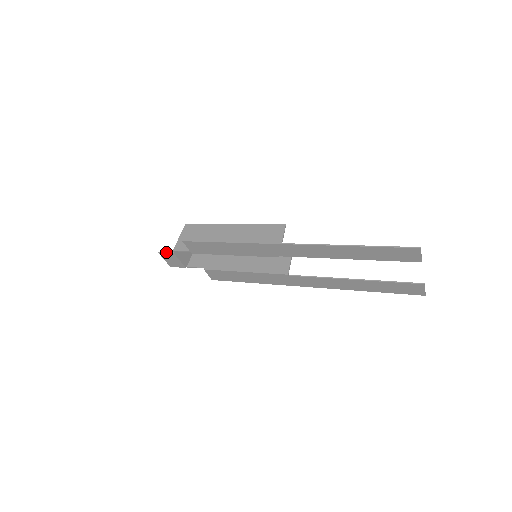
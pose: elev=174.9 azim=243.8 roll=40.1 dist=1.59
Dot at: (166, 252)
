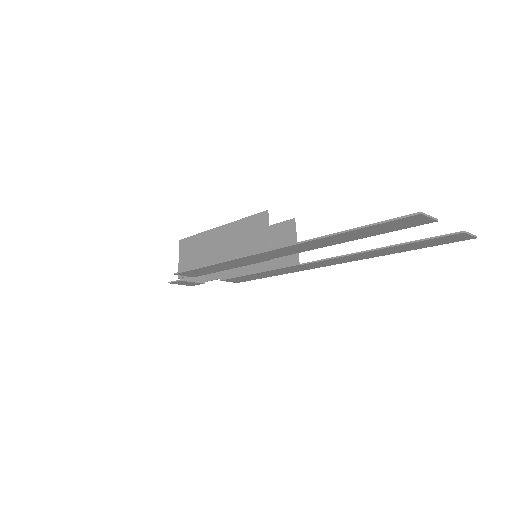
Dot at: (174, 281)
